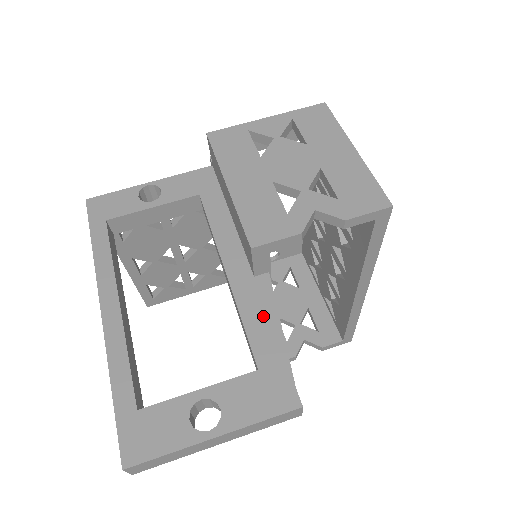
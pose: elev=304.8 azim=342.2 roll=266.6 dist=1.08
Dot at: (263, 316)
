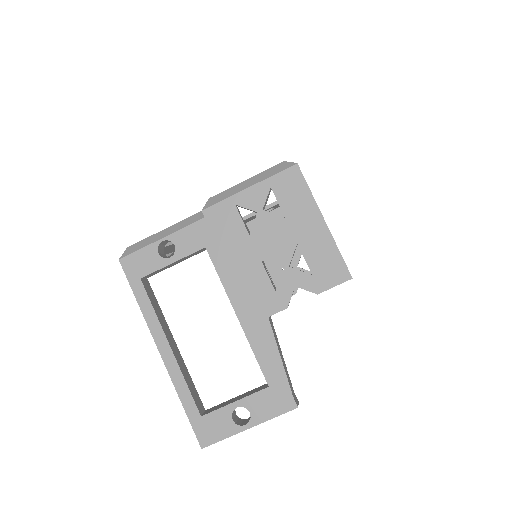
Dot at: (267, 350)
